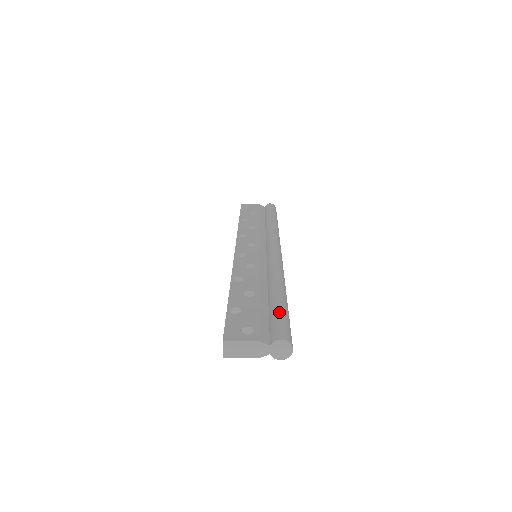
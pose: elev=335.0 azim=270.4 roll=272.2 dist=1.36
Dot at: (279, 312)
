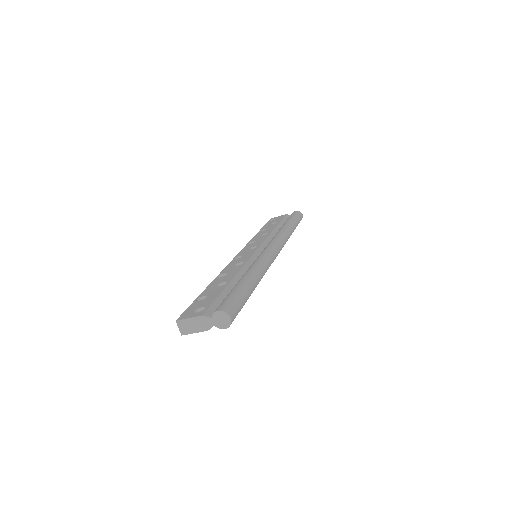
Dot at: (232, 292)
